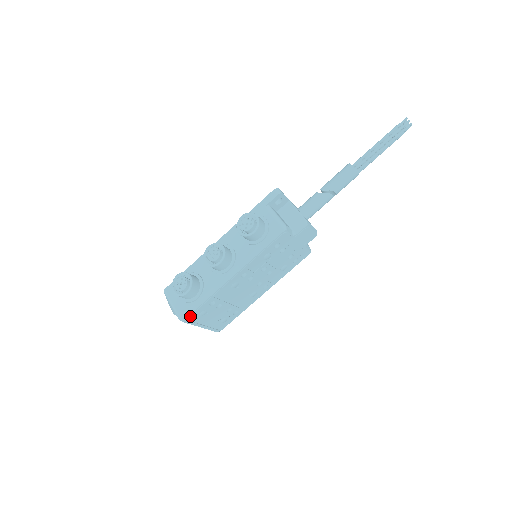
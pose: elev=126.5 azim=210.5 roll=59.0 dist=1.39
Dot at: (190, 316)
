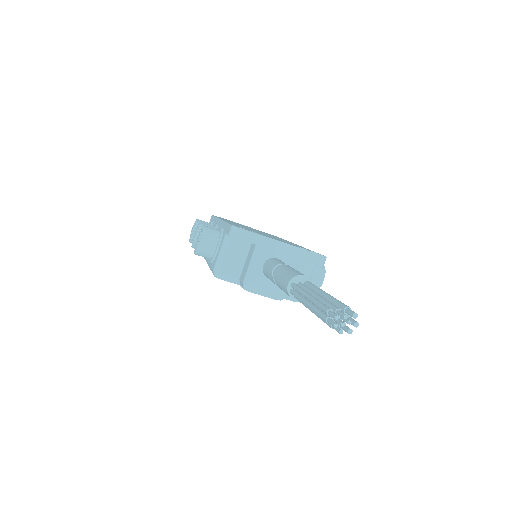
Dot at: occluded
